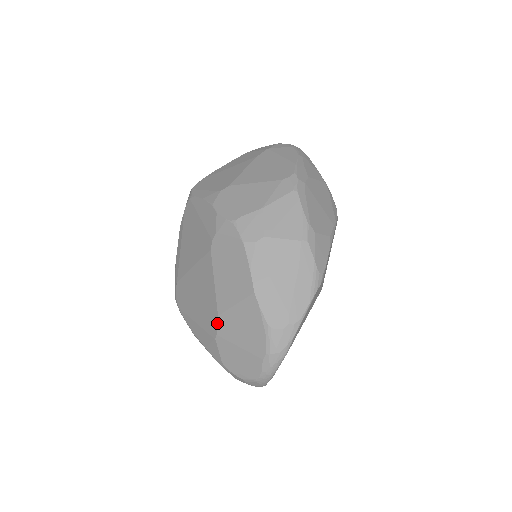
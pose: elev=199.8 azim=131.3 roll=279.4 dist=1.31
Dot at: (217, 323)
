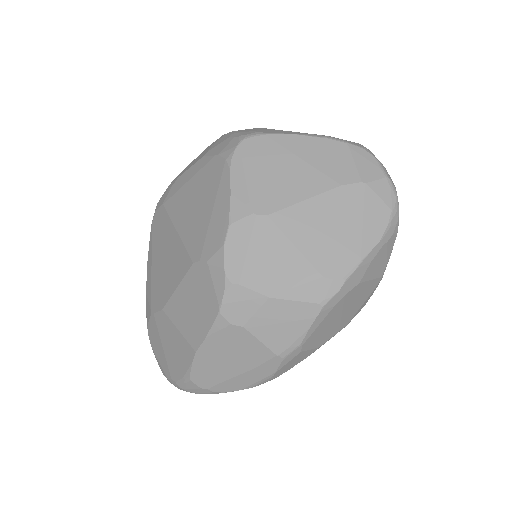
Dot at: (159, 311)
